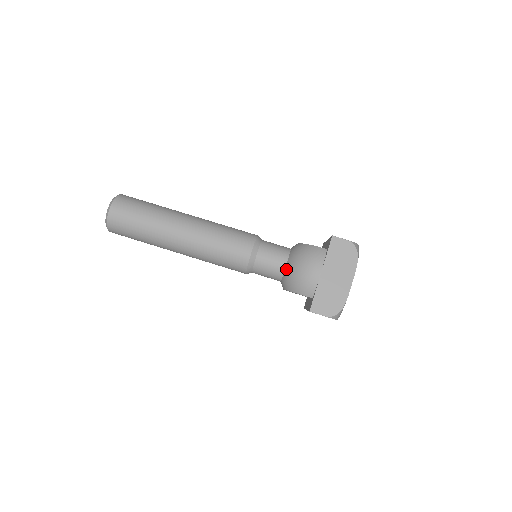
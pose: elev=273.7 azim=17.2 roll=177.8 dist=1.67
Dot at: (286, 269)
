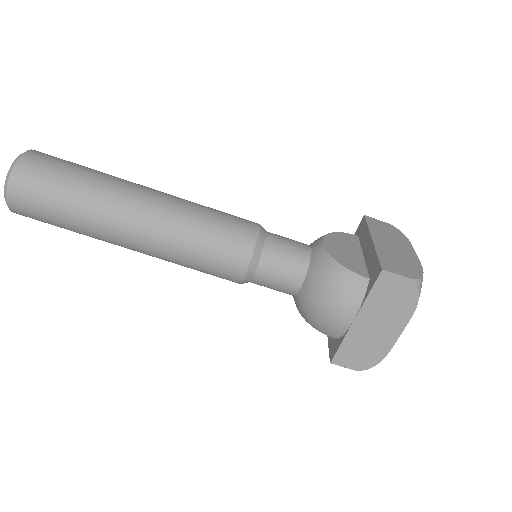
Dot at: (301, 293)
